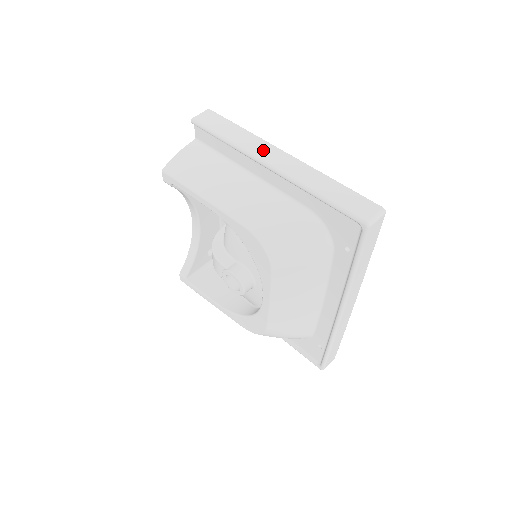
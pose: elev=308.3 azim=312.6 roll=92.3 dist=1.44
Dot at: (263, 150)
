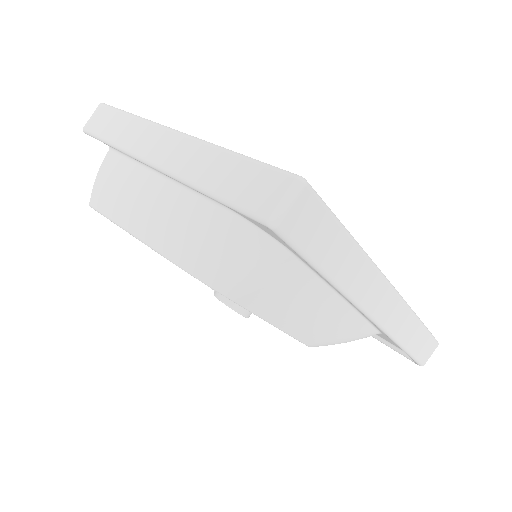
Dot at: (145, 140)
